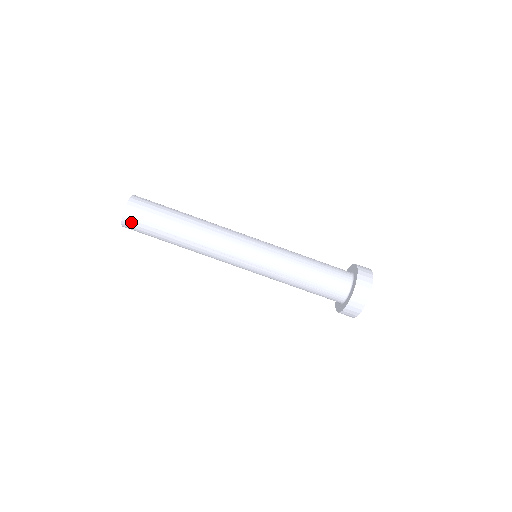
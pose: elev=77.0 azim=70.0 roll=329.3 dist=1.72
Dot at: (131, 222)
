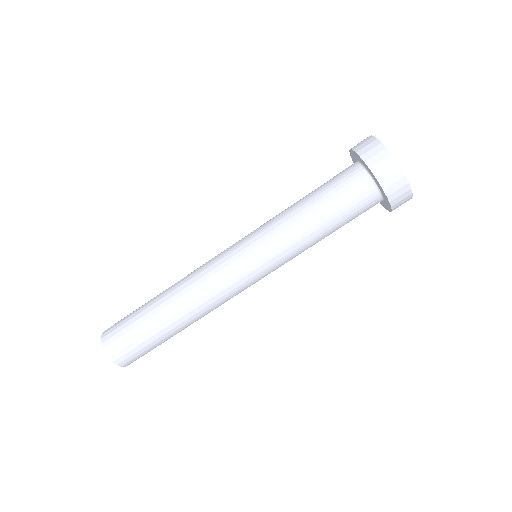
Dot at: (124, 358)
